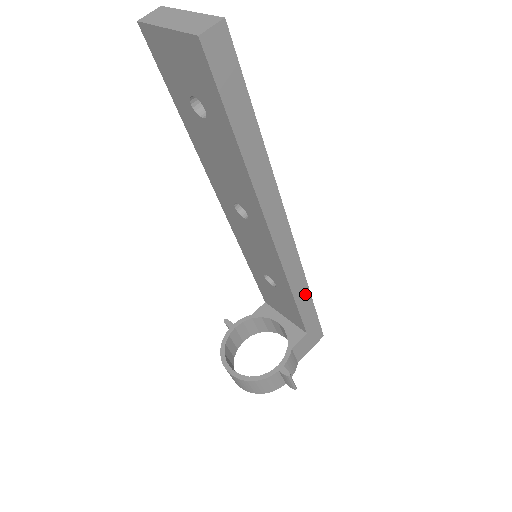
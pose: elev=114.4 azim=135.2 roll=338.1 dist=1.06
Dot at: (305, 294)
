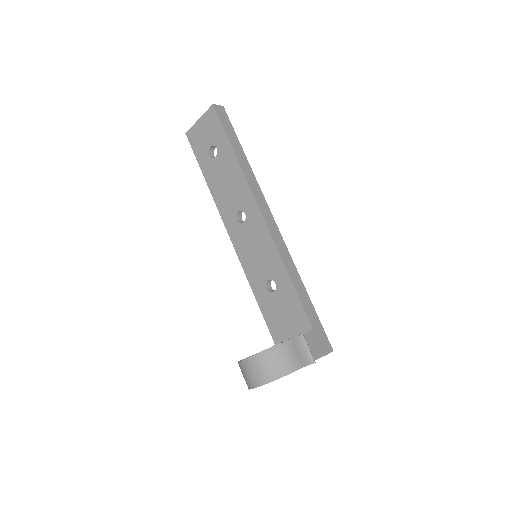
Dot at: (299, 283)
